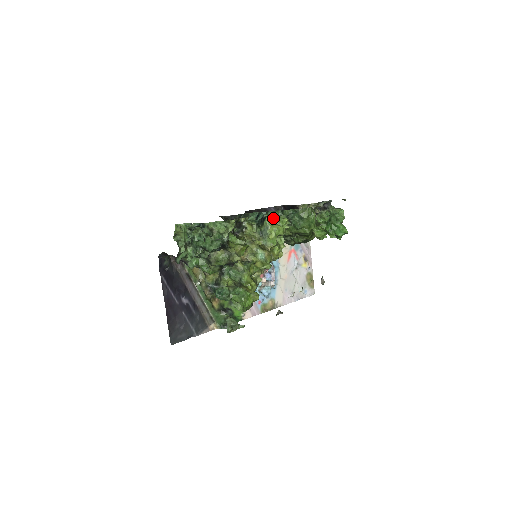
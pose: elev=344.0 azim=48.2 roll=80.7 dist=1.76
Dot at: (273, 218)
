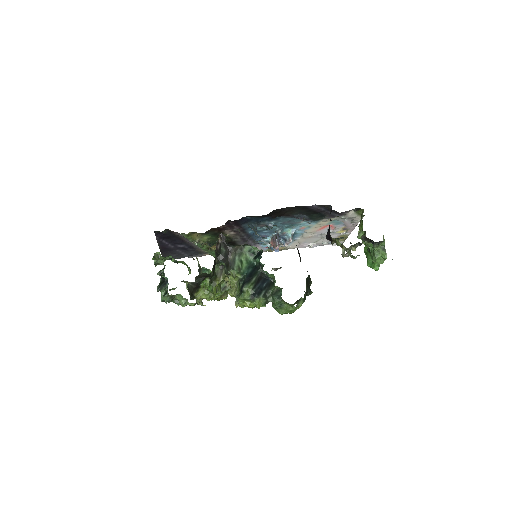
Dot at: (247, 300)
